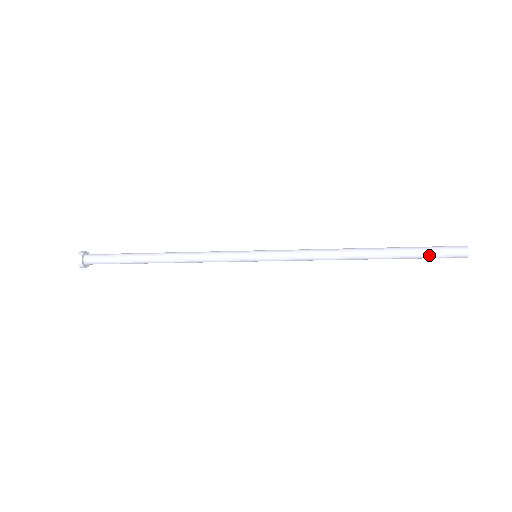
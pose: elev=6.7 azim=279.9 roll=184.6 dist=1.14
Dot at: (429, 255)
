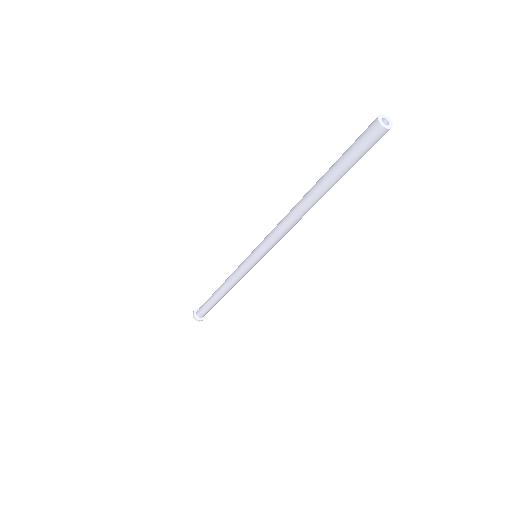
Dot at: (349, 159)
